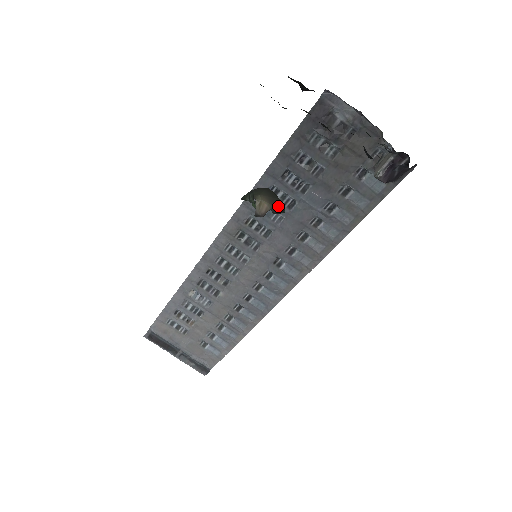
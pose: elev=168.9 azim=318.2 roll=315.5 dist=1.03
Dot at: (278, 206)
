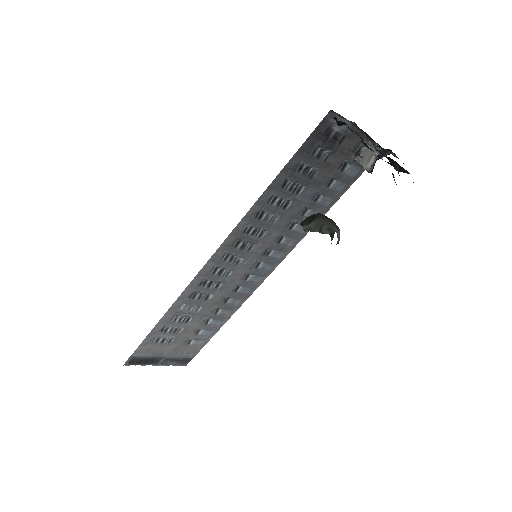
Dot at: (338, 228)
